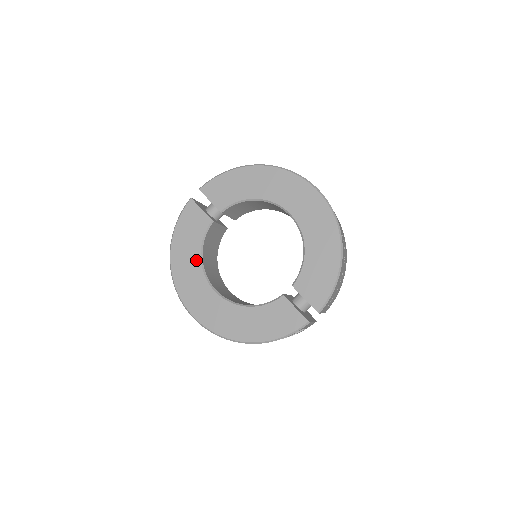
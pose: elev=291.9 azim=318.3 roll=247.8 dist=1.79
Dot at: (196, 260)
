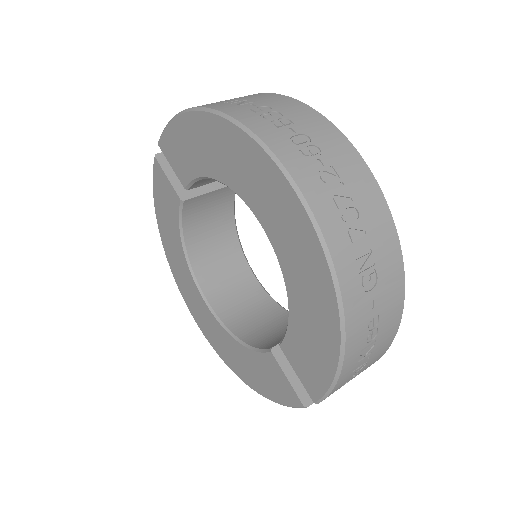
Dot at: (180, 252)
